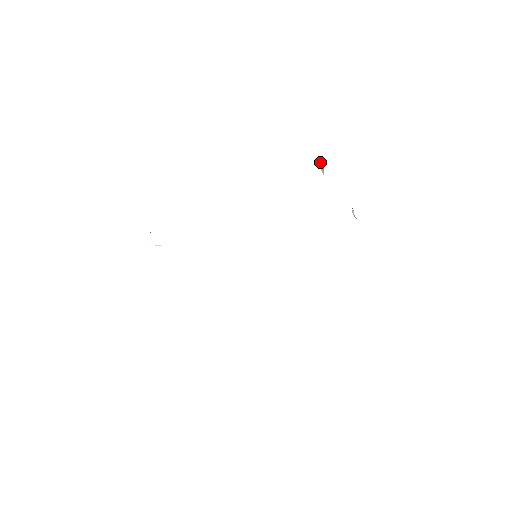
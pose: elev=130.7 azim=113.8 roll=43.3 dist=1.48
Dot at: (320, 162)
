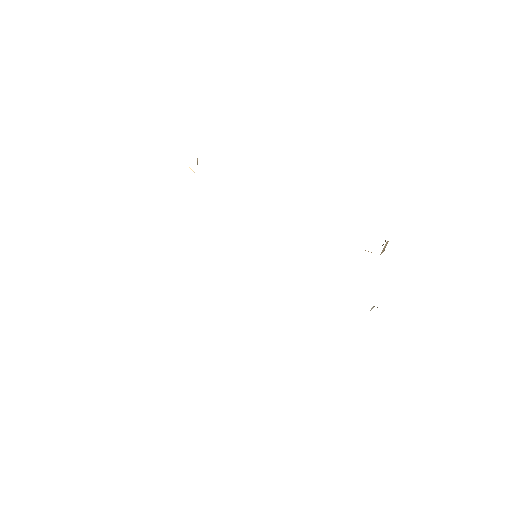
Dot at: occluded
